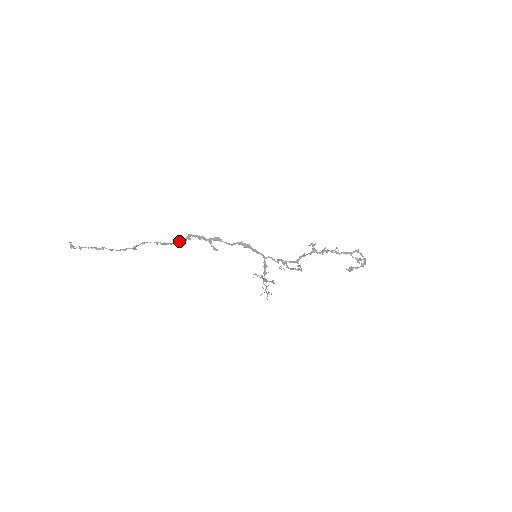
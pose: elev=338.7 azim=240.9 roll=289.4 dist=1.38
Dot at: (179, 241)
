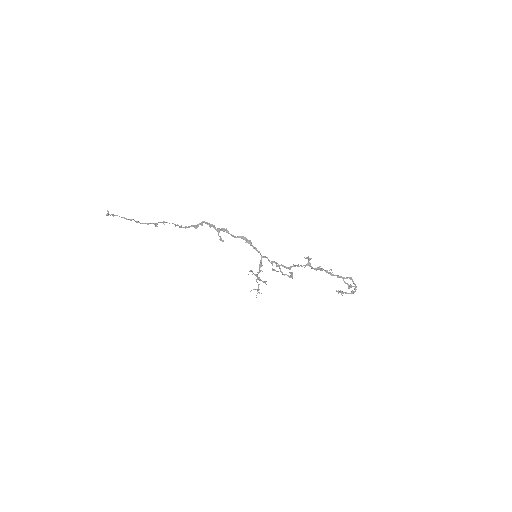
Dot at: (193, 225)
